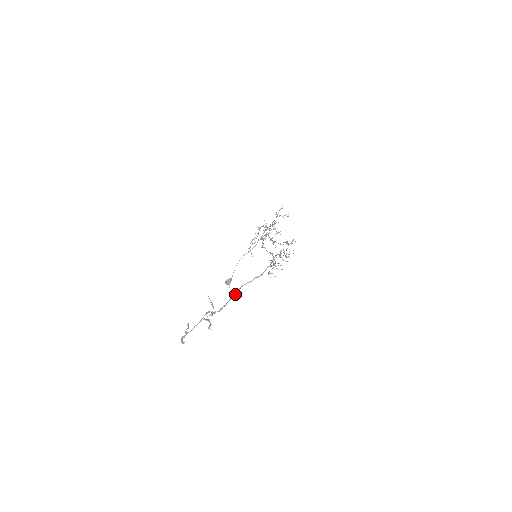
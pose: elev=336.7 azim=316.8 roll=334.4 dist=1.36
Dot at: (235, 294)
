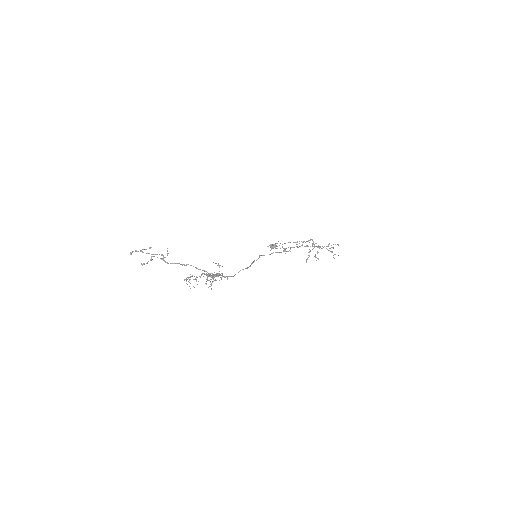
Dot at: (182, 264)
